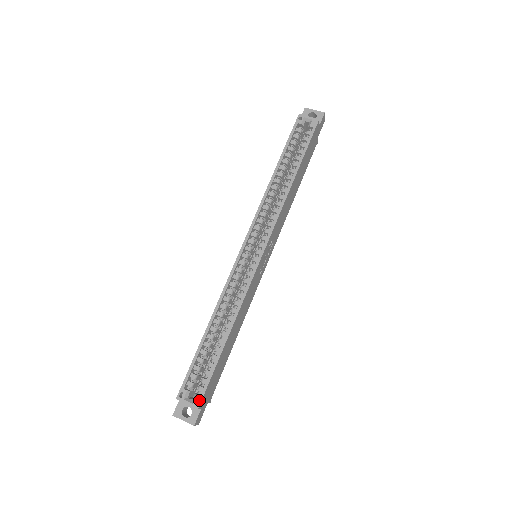
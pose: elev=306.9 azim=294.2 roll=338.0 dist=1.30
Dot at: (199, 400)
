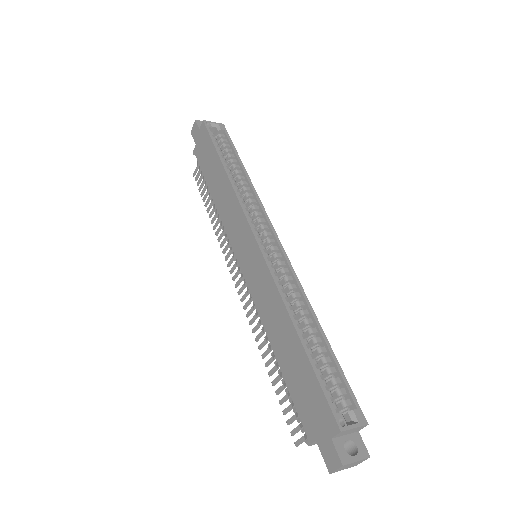
Dot at: (360, 413)
